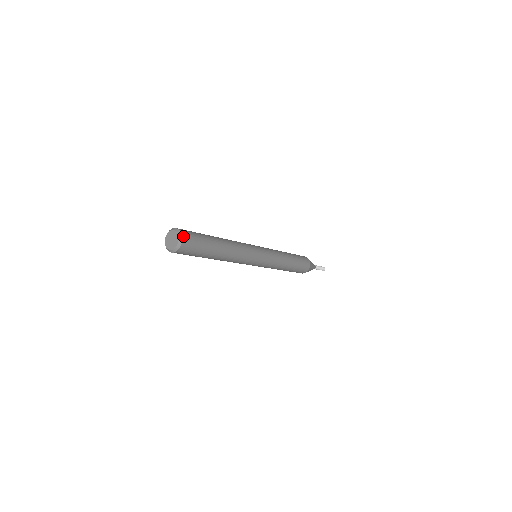
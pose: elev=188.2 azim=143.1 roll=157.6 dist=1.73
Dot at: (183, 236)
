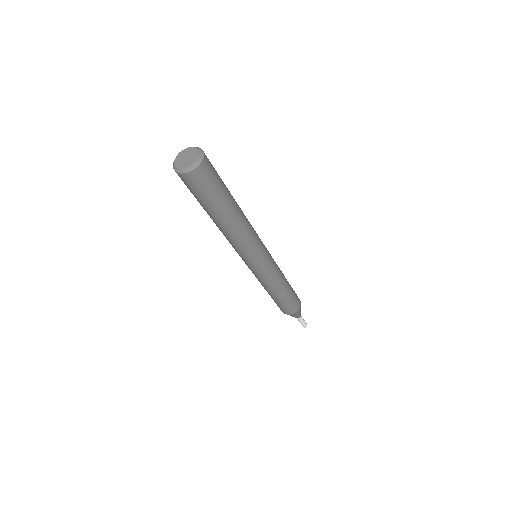
Dot at: (204, 159)
